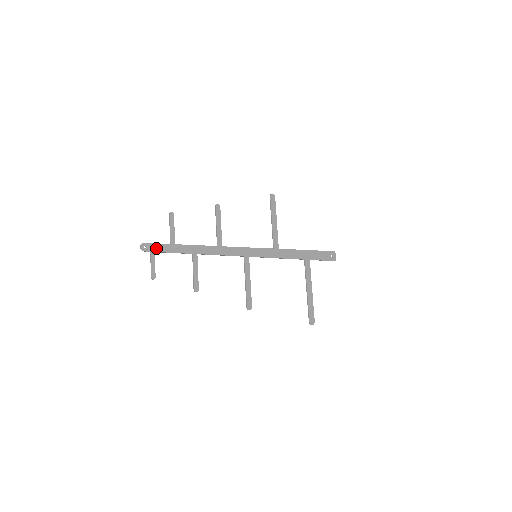
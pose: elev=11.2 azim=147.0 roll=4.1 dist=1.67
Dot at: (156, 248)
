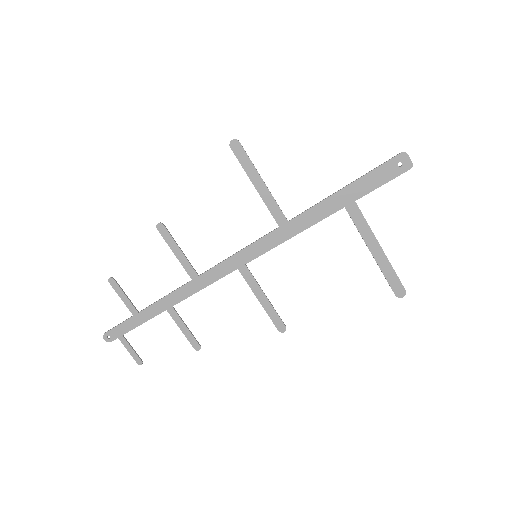
Dot at: (121, 330)
